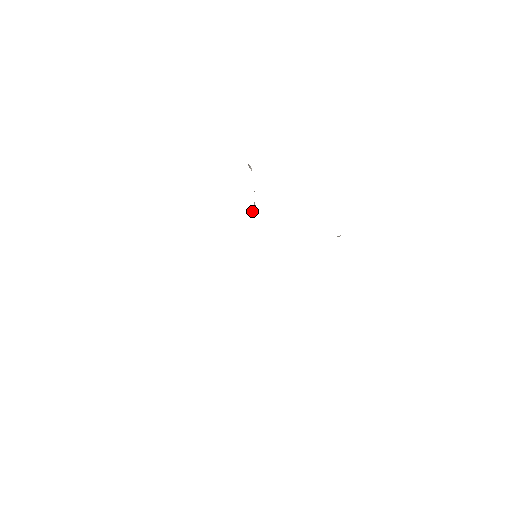
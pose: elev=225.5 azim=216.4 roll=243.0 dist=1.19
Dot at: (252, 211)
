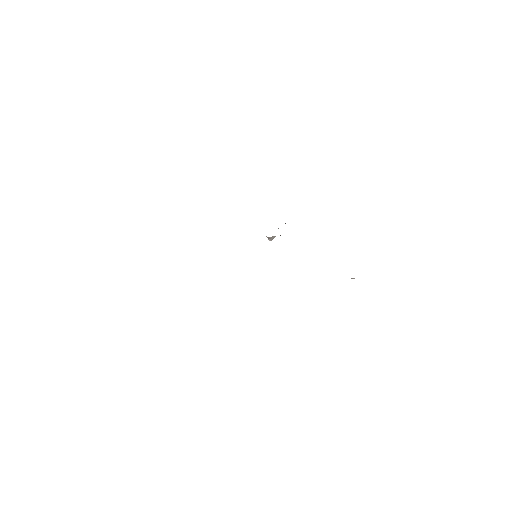
Dot at: (270, 238)
